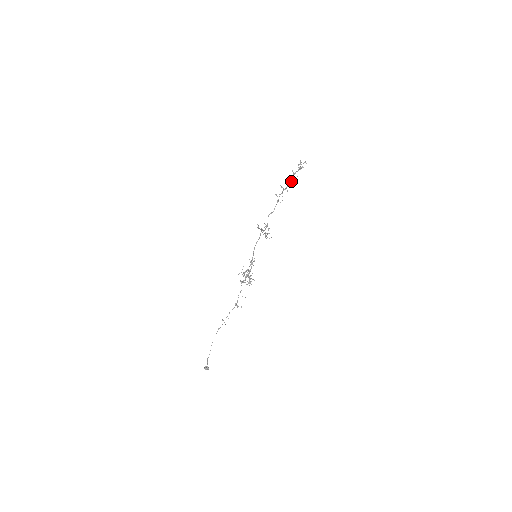
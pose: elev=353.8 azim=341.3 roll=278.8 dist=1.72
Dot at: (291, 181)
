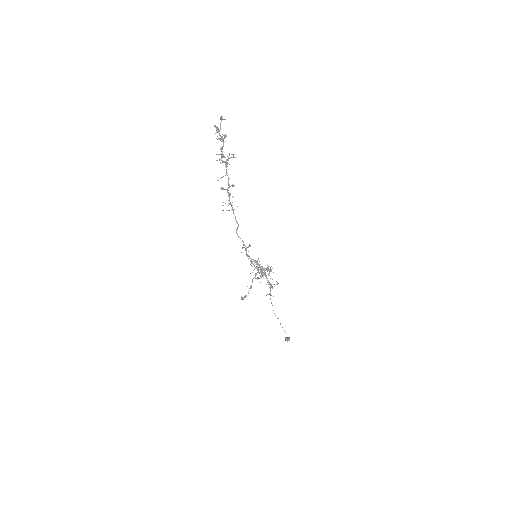
Dot at: (226, 167)
